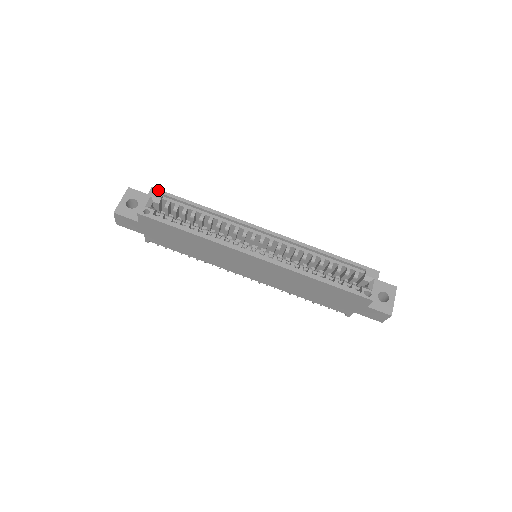
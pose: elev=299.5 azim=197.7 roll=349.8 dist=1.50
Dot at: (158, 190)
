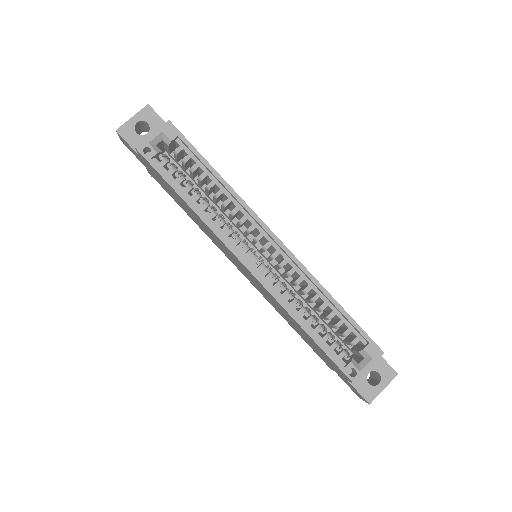
Dot at: (174, 128)
